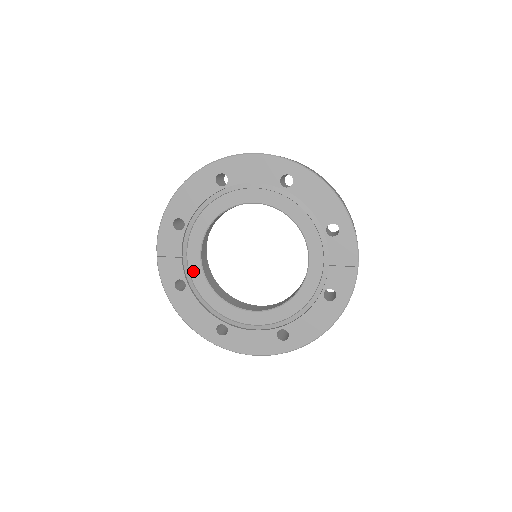
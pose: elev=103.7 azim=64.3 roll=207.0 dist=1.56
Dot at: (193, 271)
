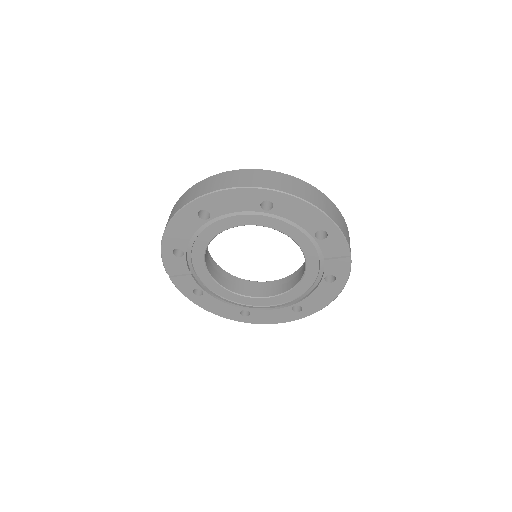
Dot at: (205, 281)
